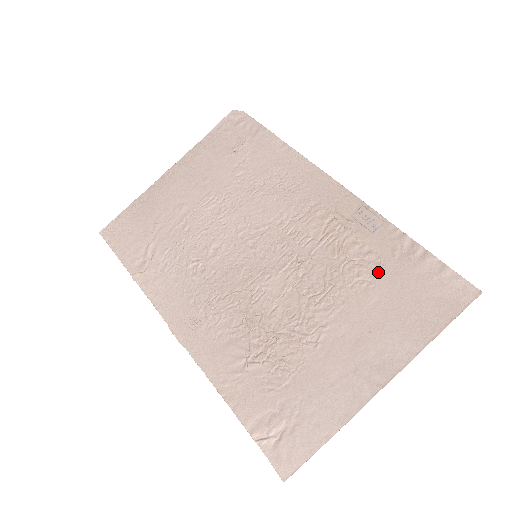
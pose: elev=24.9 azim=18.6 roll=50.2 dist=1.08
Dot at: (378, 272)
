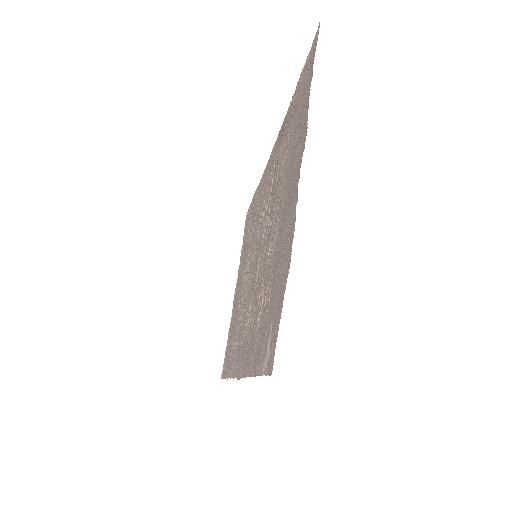
Dot at: (288, 139)
